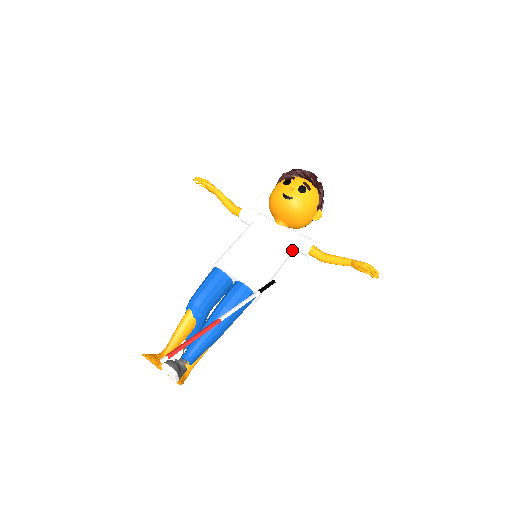
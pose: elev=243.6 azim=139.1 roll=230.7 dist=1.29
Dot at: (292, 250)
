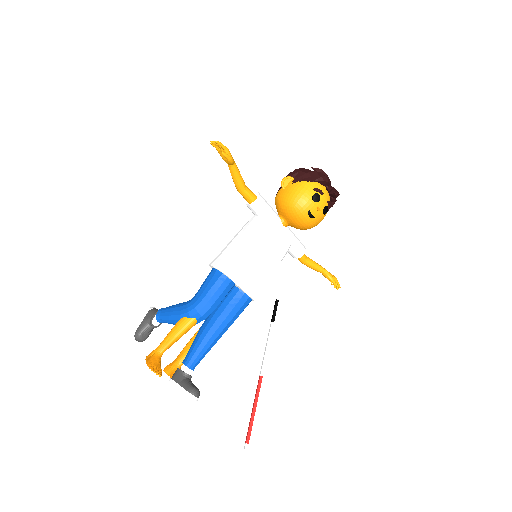
Dot at: occluded
